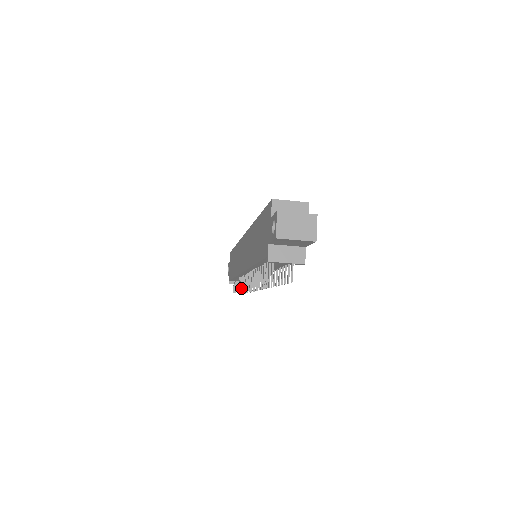
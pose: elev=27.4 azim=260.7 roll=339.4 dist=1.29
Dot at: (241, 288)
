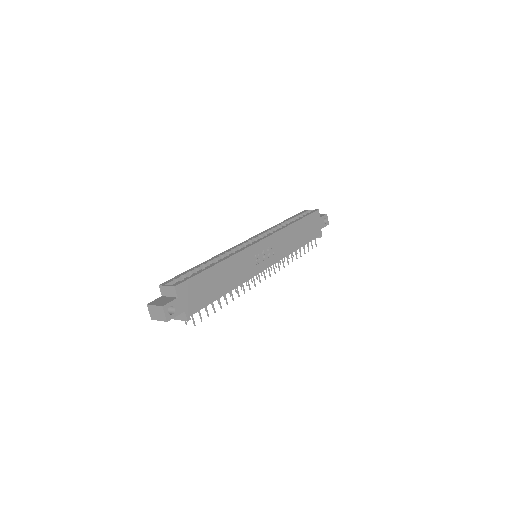
Dot at: (275, 266)
